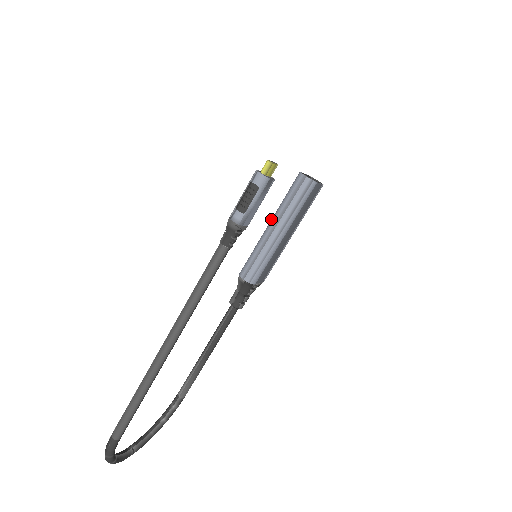
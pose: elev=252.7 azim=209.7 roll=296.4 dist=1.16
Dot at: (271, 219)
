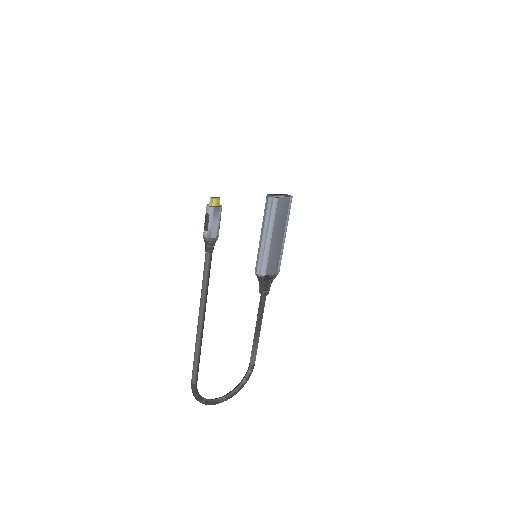
Dot at: occluded
